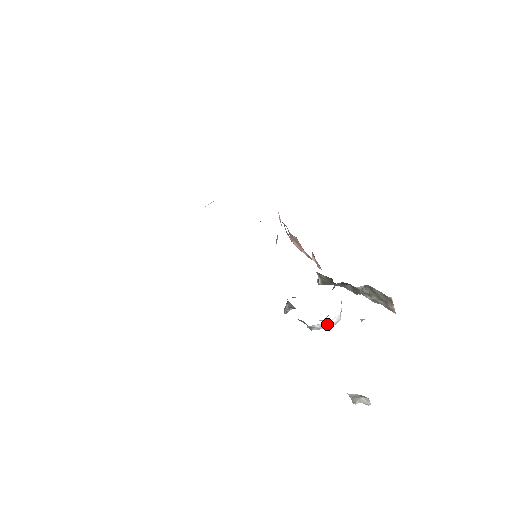
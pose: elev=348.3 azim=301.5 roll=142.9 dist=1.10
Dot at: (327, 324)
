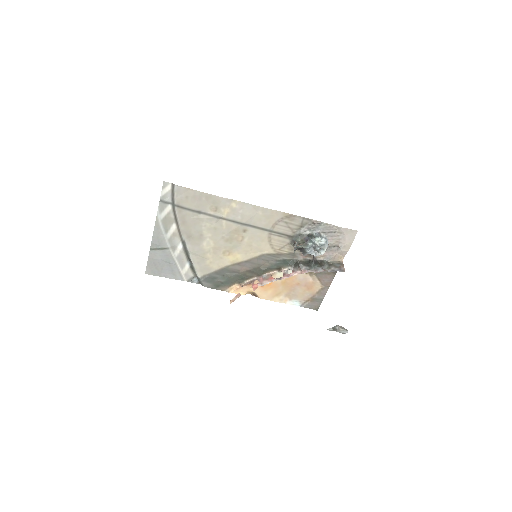
Dot at: (327, 239)
